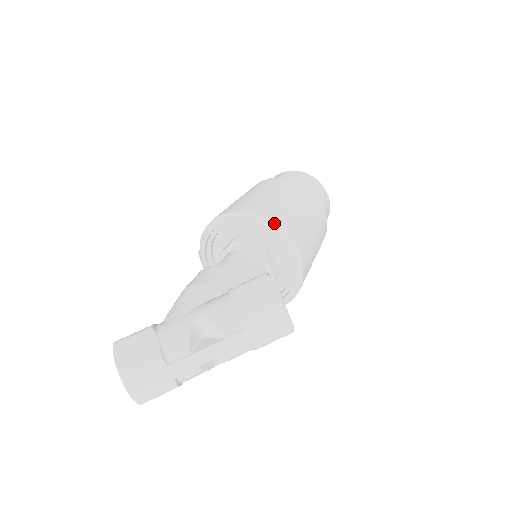
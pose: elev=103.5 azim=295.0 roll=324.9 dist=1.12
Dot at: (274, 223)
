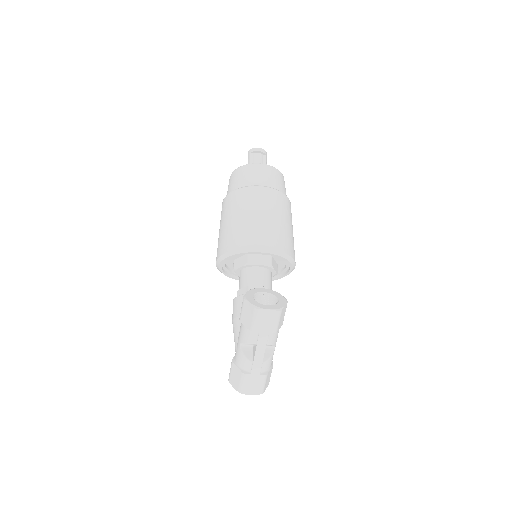
Dot at: (234, 249)
